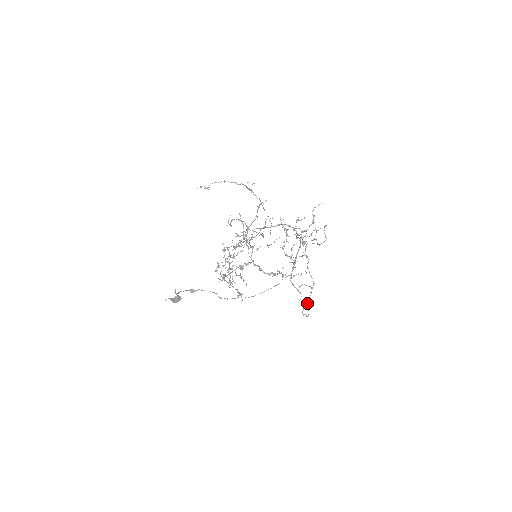
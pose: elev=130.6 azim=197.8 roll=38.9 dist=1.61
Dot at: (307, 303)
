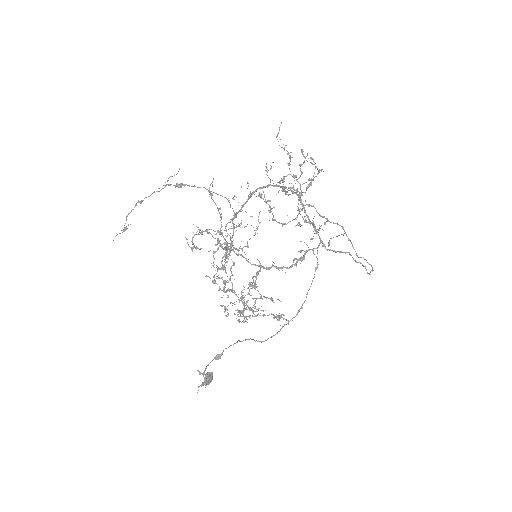
Dot at: occluded
